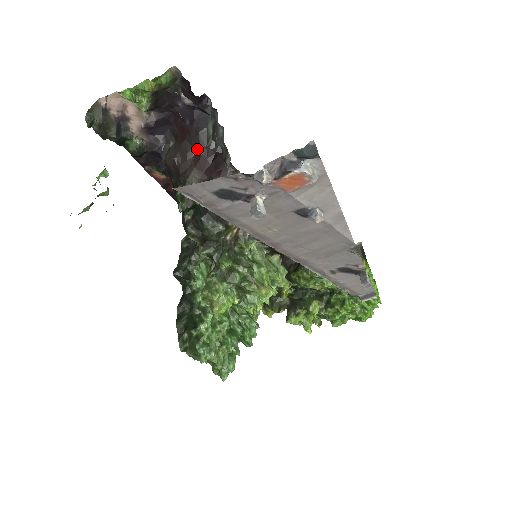
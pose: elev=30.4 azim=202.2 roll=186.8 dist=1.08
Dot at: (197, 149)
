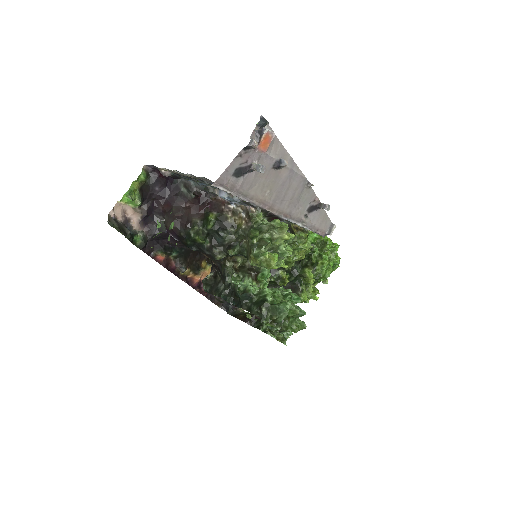
Dot at: (184, 205)
